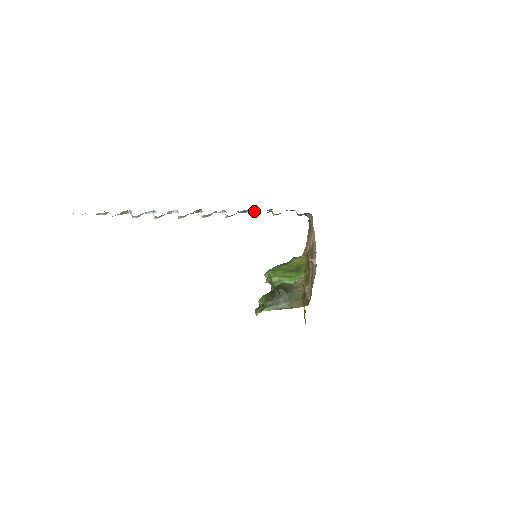
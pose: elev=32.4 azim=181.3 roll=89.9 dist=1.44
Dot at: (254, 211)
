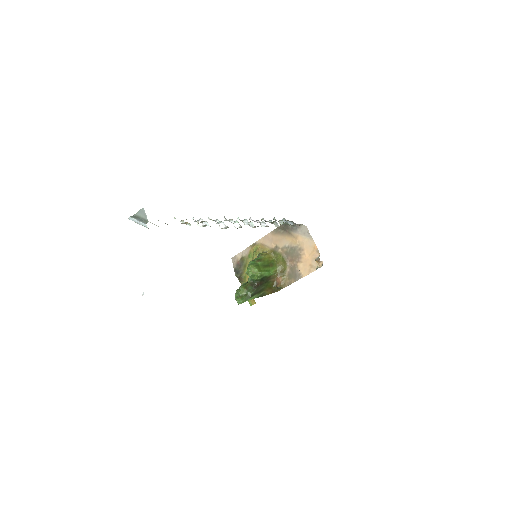
Dot at: occluded
